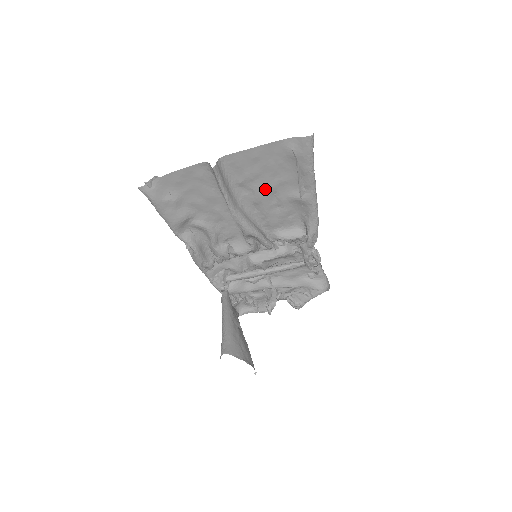
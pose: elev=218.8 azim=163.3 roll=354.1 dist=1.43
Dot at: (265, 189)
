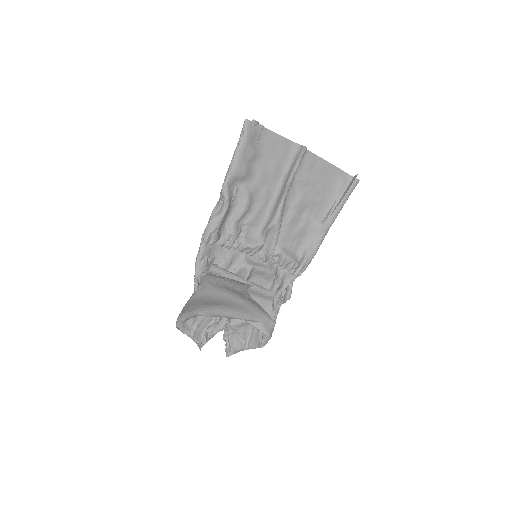
Dot at: (306, 199)
